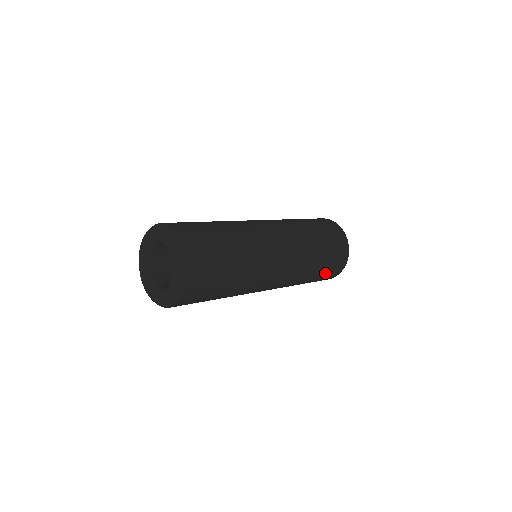
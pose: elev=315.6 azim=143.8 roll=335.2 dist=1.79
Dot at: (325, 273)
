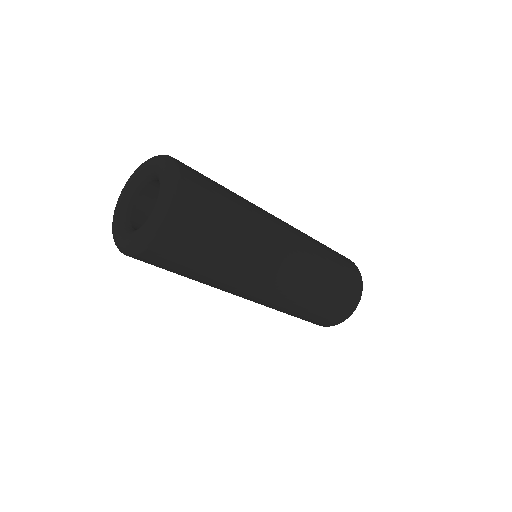
Dot at: (315, 318)
